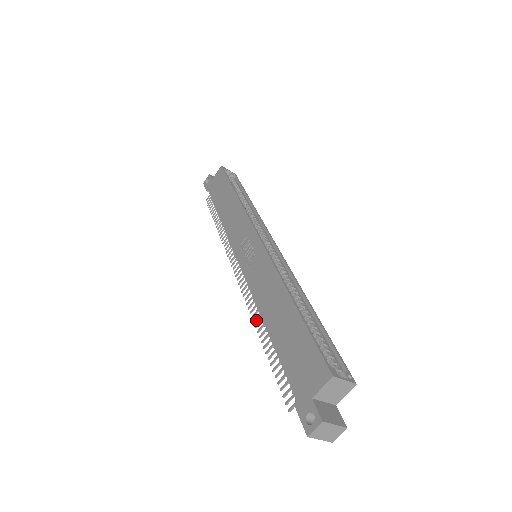
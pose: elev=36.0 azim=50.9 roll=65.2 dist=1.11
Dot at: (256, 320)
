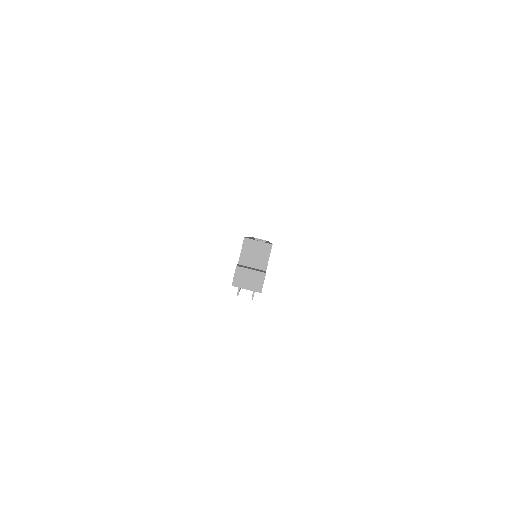
Dot at: occluded
